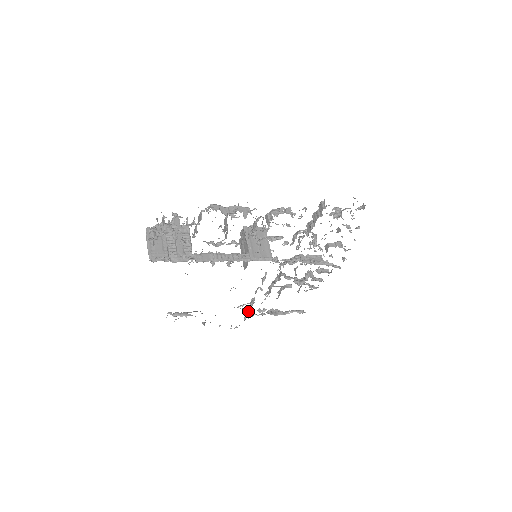
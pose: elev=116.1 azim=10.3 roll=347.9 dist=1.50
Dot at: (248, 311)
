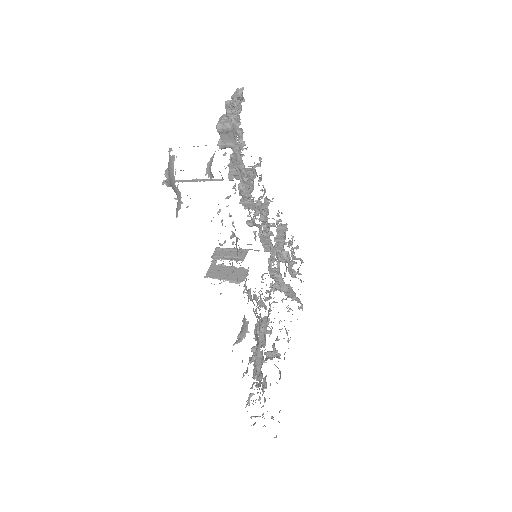
Dot at: (260, 359)
